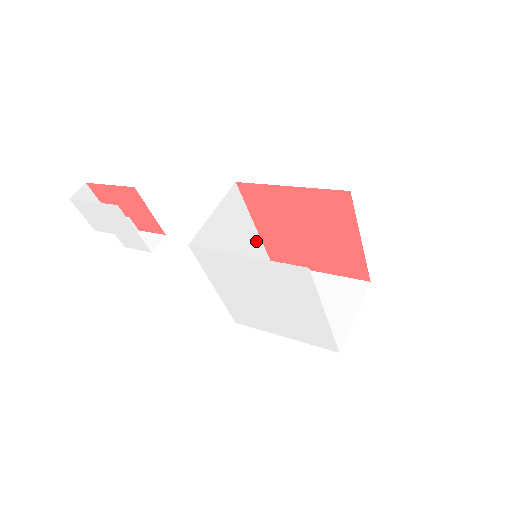
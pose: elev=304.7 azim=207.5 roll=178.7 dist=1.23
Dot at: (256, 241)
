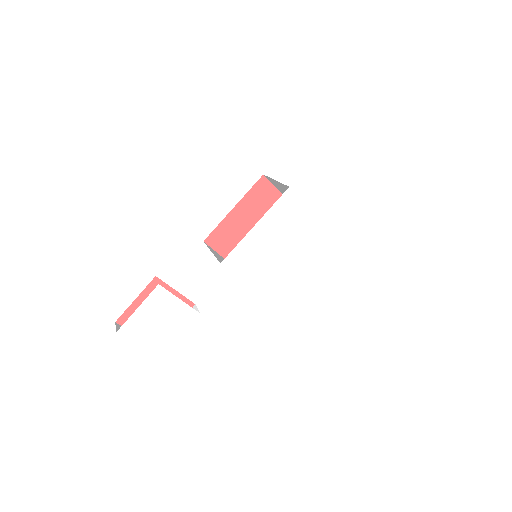
Dot at: occluded
